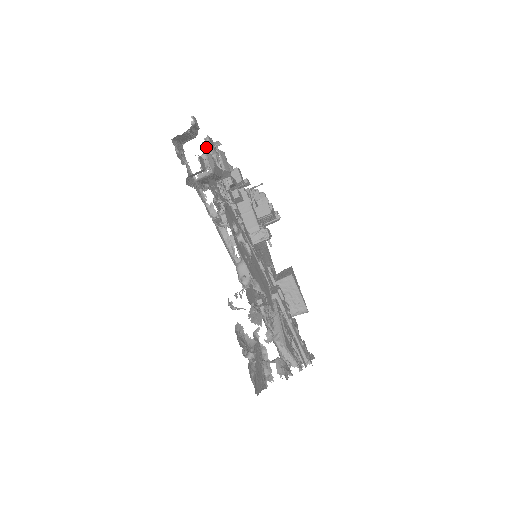
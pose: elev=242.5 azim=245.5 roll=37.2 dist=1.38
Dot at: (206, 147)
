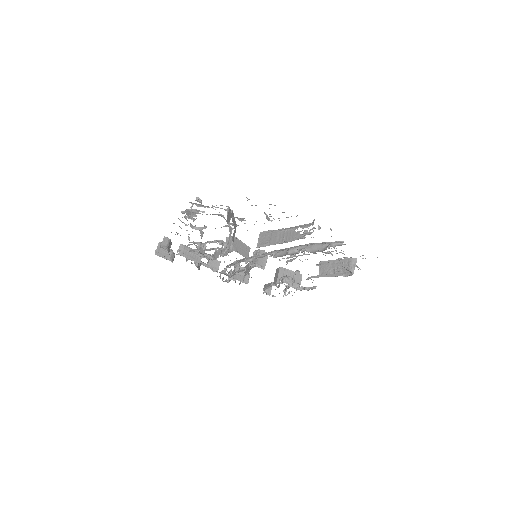
Dot at: occluded
